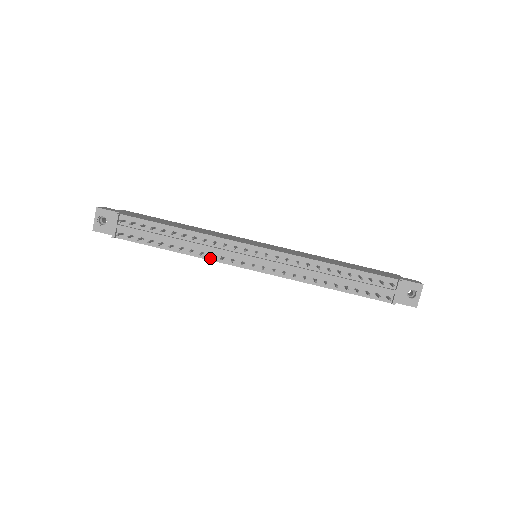
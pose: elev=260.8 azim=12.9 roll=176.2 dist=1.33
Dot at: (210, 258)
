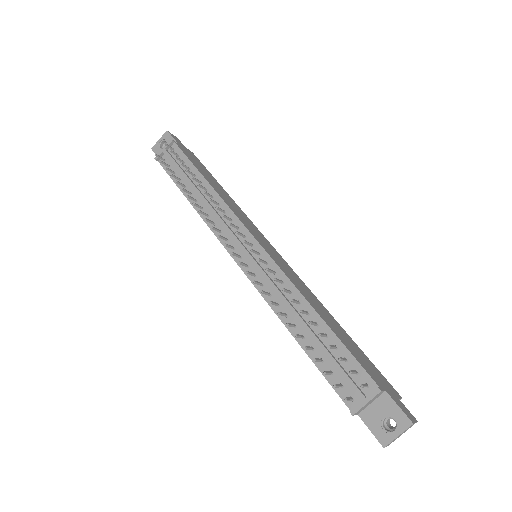
Dot at: (210, 225)
